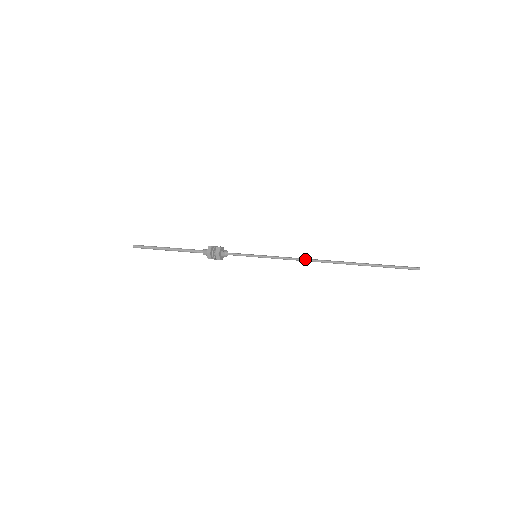
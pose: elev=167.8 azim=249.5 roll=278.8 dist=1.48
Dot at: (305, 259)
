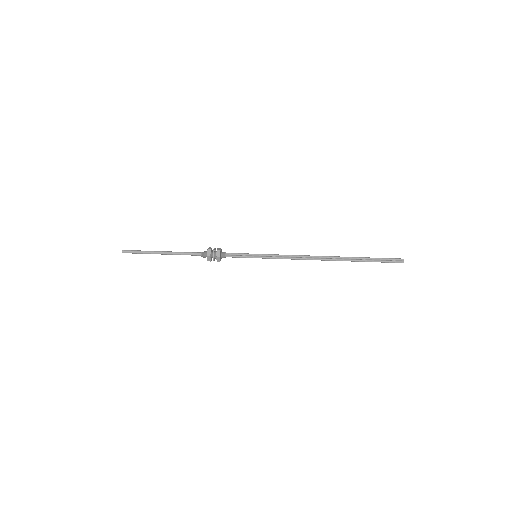
Dot at: occluded
